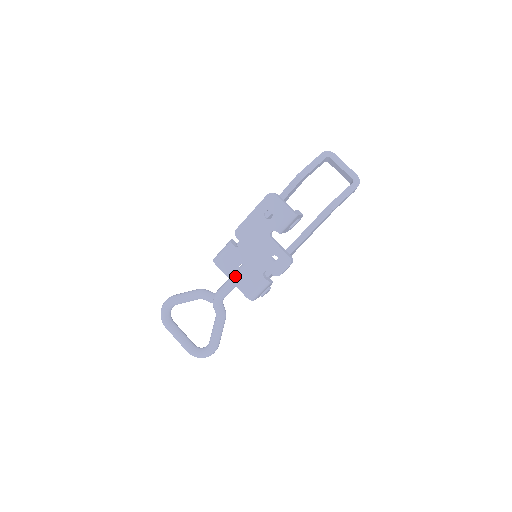
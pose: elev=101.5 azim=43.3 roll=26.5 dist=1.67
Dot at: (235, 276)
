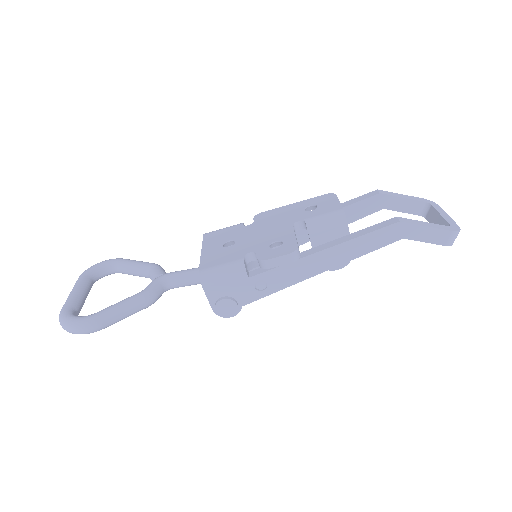
Dot at: (211, 248)
